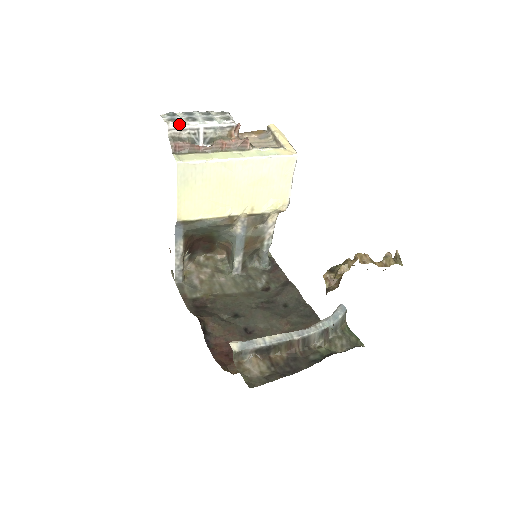
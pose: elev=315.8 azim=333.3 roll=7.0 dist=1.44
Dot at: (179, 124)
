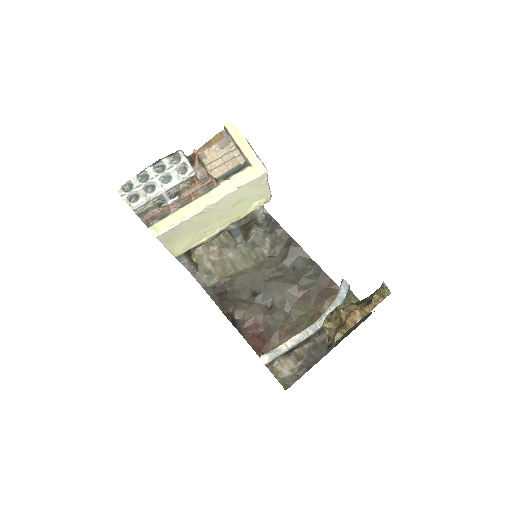
Dot at: (141, 202)
